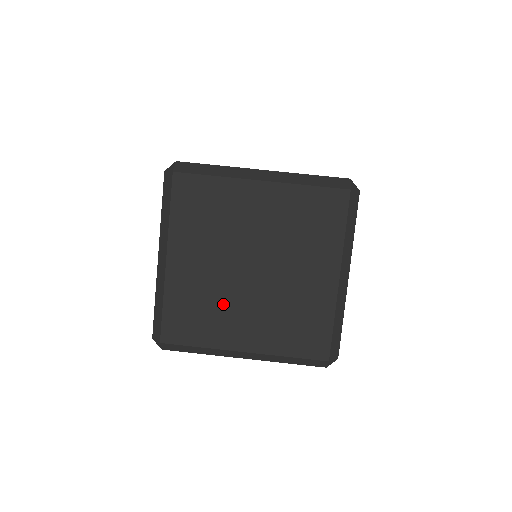
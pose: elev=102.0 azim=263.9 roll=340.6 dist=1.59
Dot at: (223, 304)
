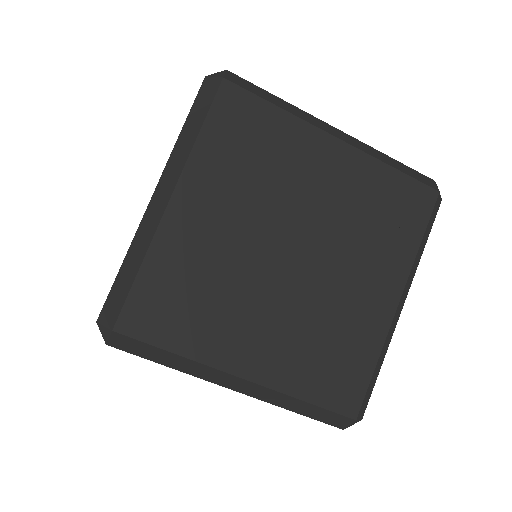
Dot at: occluded
